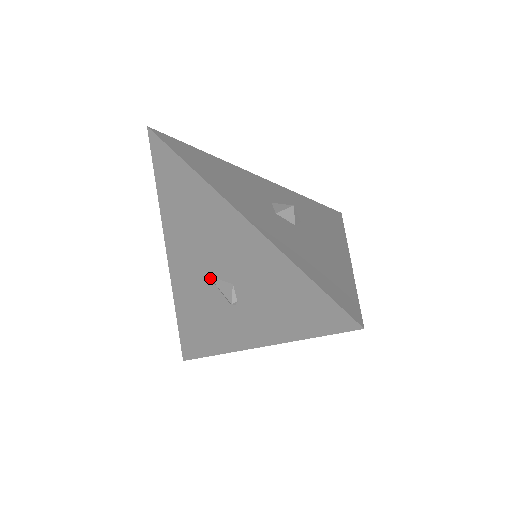
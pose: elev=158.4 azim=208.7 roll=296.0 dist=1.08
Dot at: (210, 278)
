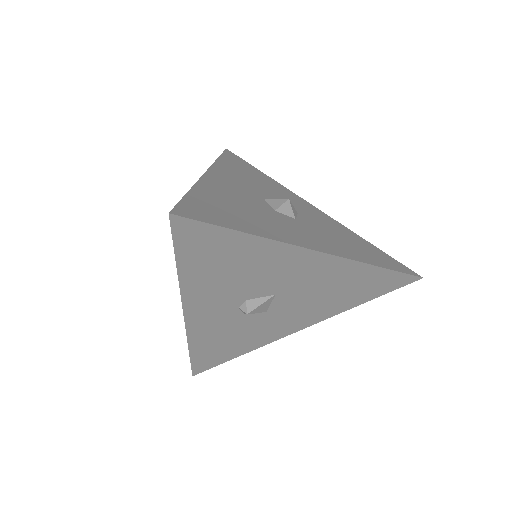
Dot at: occluded
